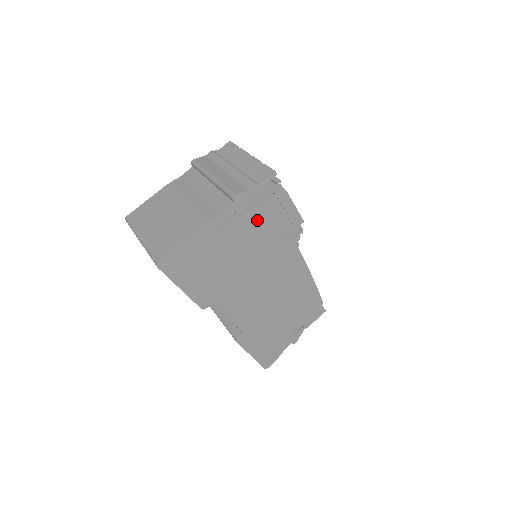
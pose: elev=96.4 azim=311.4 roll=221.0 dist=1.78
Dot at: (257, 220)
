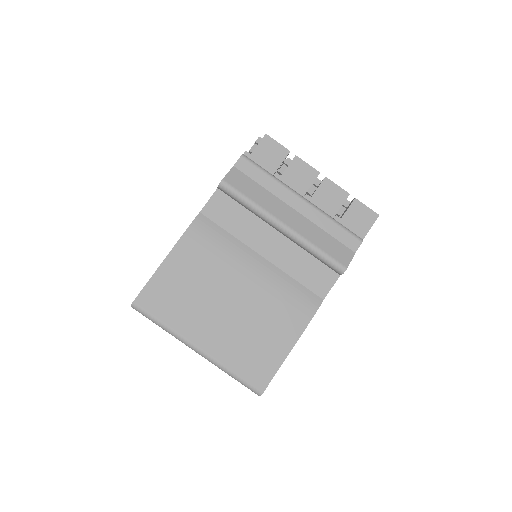
Dot at: occluded
